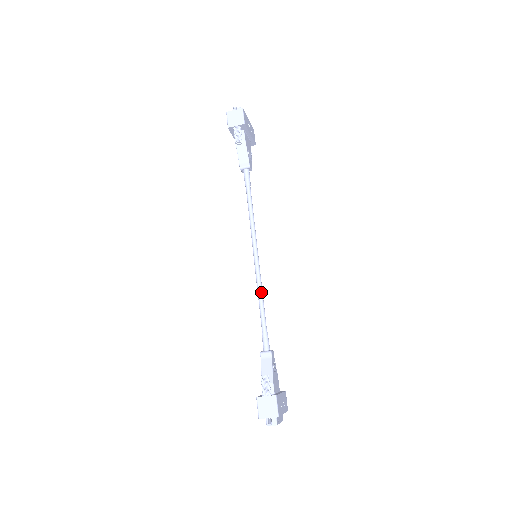
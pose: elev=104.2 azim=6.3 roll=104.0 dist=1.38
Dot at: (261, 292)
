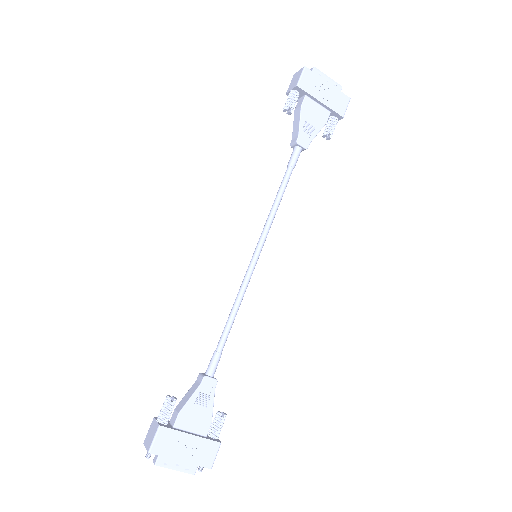
Dot at: (236, 301)
